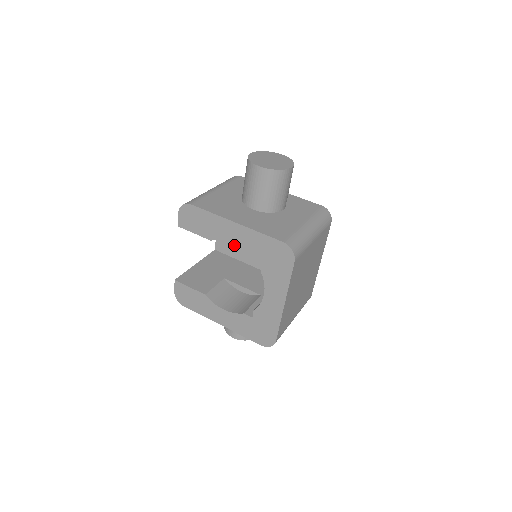
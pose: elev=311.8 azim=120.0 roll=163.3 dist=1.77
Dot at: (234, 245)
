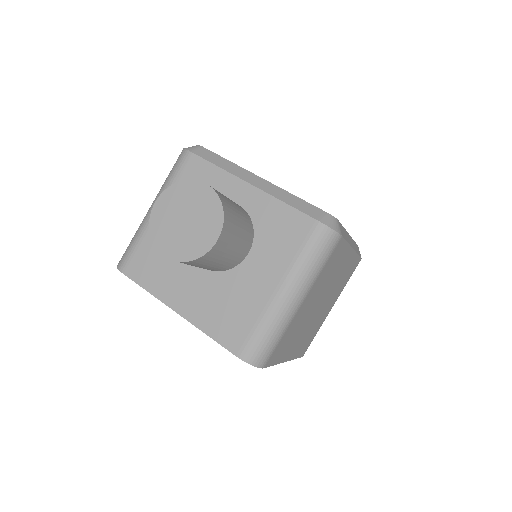
Dot at: occluded
